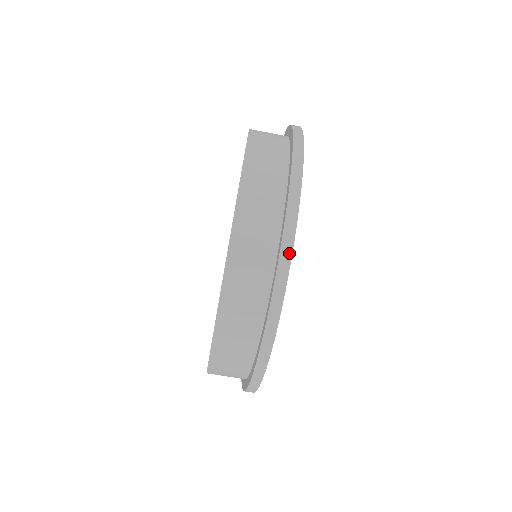
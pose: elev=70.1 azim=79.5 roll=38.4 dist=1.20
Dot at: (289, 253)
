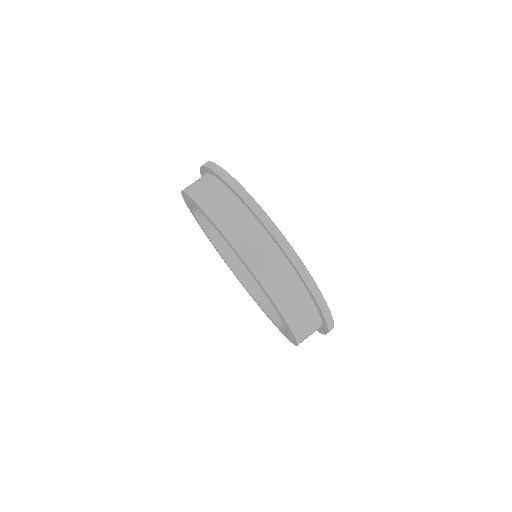
Dot at: occluded
